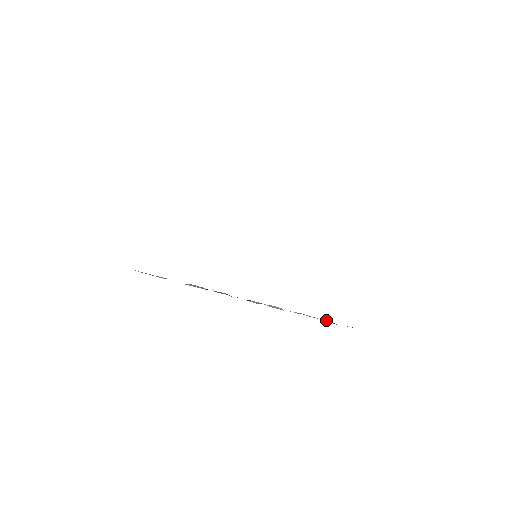
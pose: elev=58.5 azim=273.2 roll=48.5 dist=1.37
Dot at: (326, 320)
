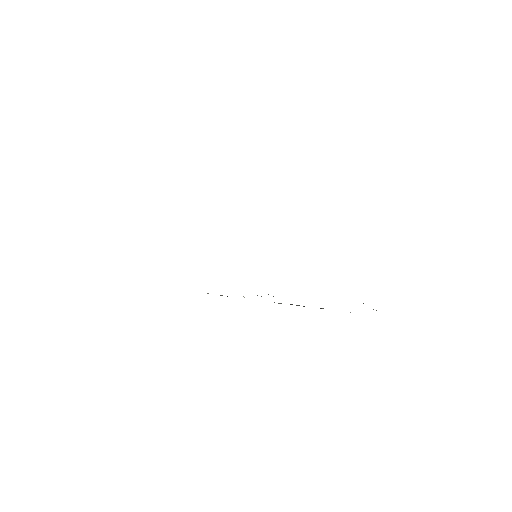
Dot at: occluded
